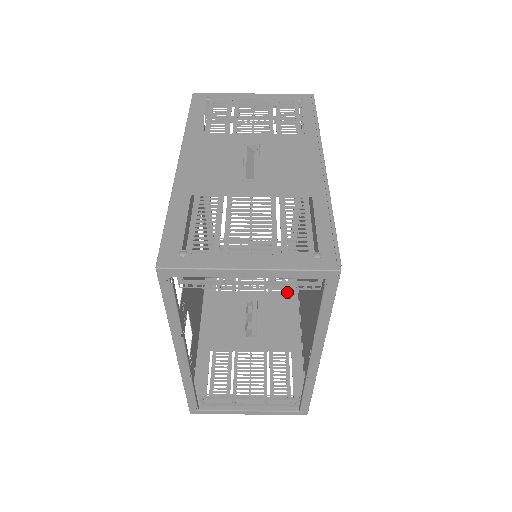
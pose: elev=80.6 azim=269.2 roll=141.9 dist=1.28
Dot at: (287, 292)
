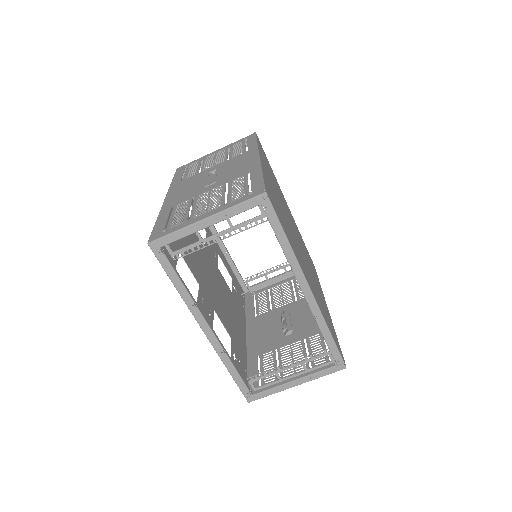
Dot at: occluded
